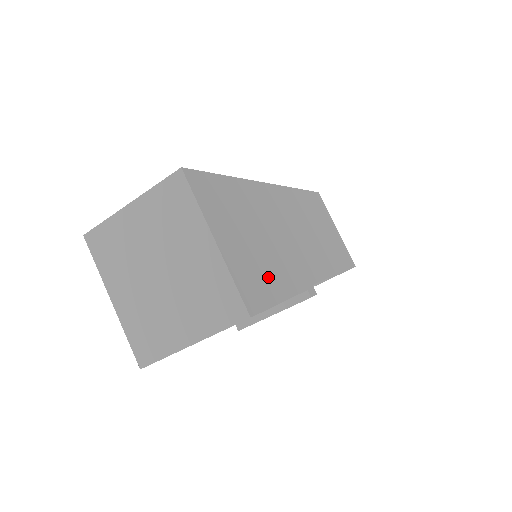
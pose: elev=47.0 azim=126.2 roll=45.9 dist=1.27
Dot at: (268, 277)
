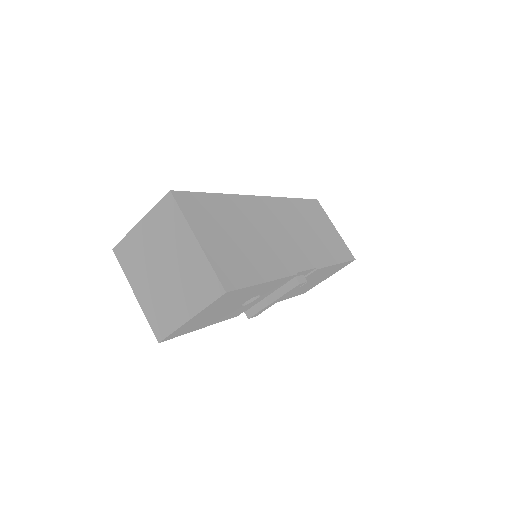
Dot at: (247, 265)
